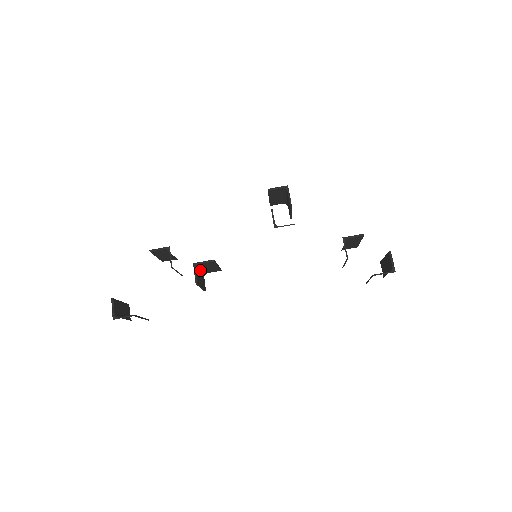
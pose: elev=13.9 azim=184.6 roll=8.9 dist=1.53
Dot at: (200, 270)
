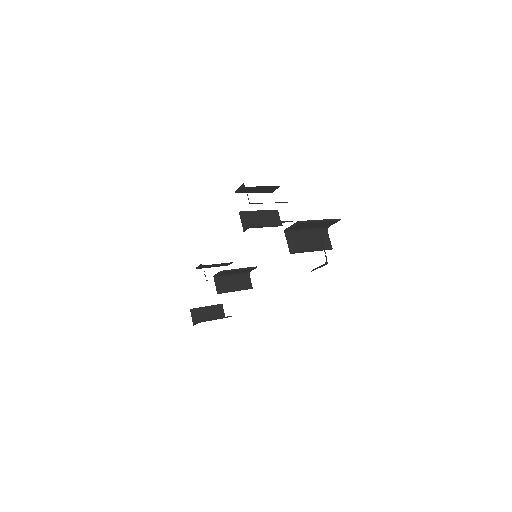
Dot at: (231, 276)
